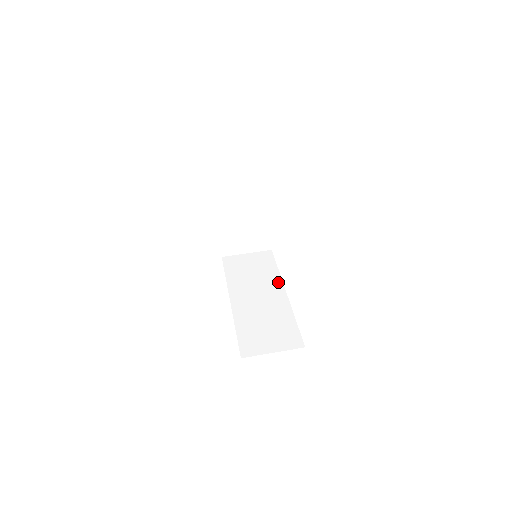
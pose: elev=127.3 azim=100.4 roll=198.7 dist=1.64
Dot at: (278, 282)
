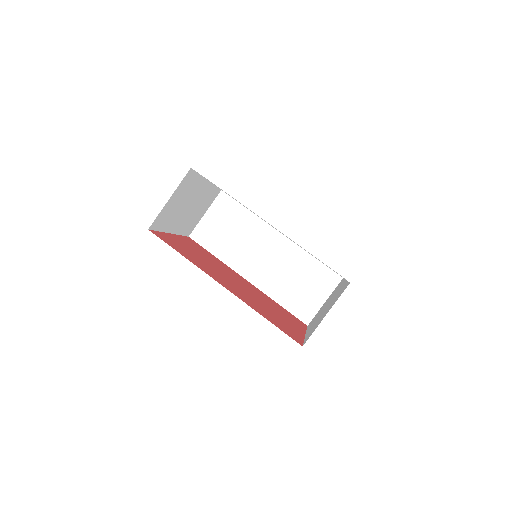
Dot at: (264, 227)
